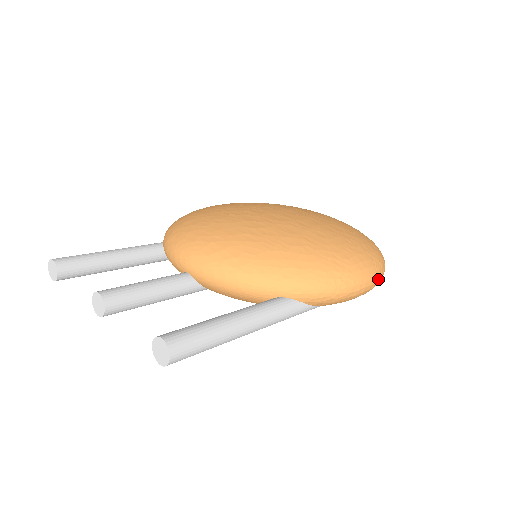
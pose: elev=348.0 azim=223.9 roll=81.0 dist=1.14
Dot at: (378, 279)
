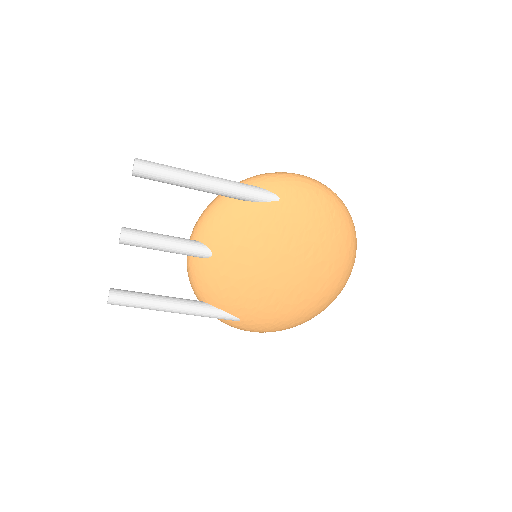
Dot at: (316, 181)
